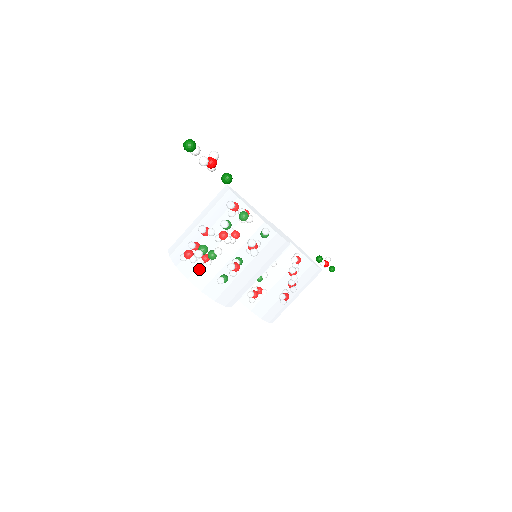
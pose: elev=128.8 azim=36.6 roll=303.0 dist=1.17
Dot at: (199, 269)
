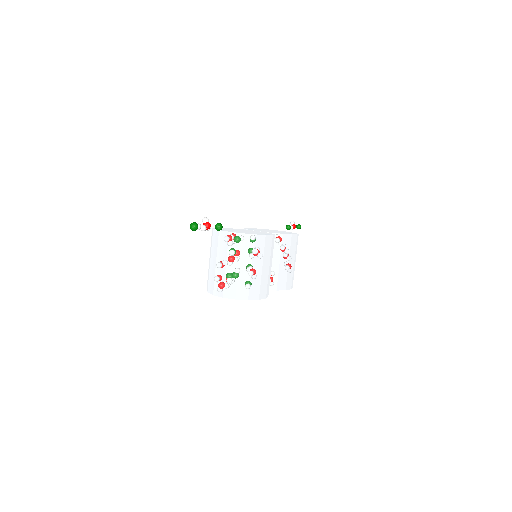
Dot at: (238, 289)
